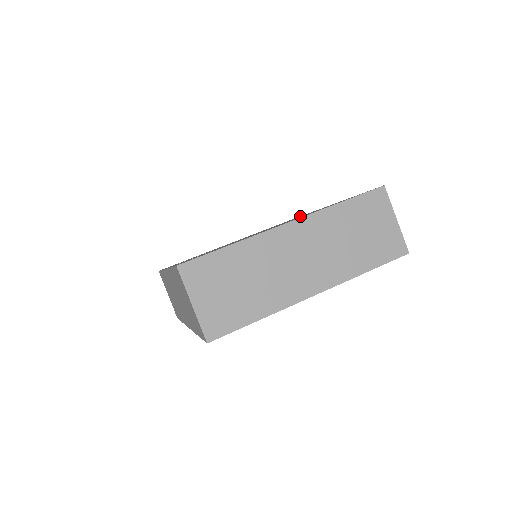
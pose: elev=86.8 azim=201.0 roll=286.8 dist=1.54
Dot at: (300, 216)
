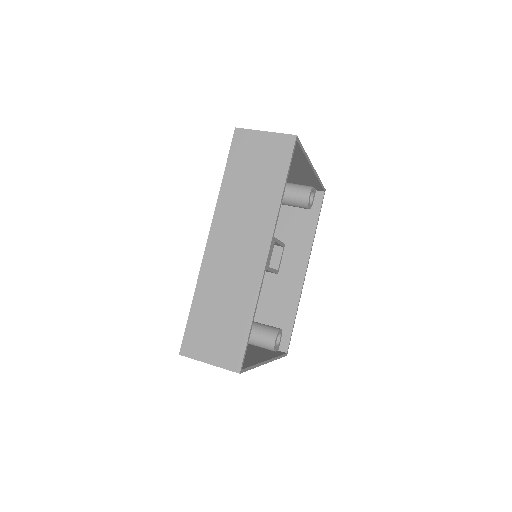
Dot at: occluded
